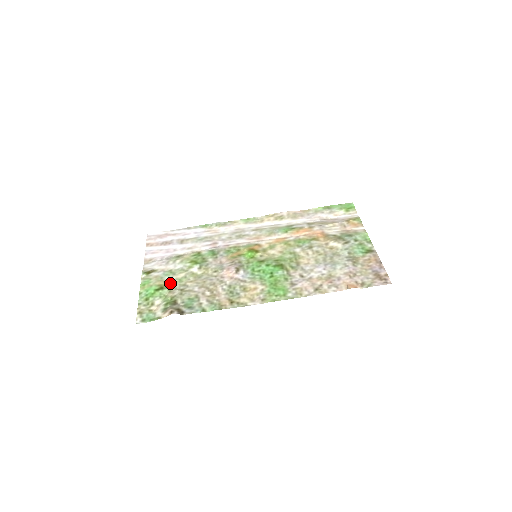
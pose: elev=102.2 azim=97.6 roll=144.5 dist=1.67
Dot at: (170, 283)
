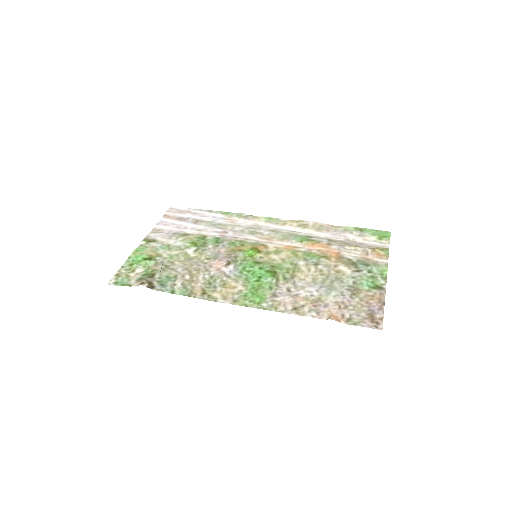
Dot at: (161, 256)
